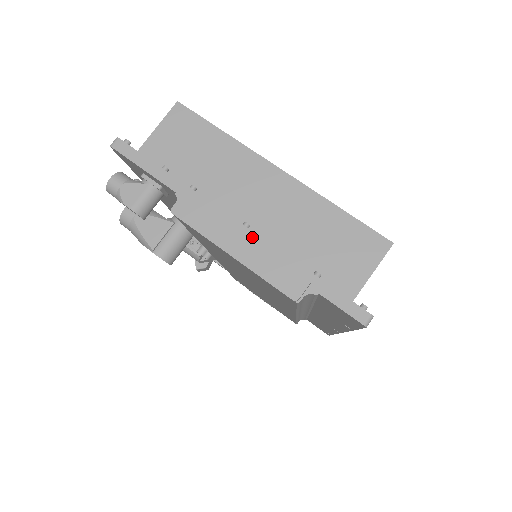
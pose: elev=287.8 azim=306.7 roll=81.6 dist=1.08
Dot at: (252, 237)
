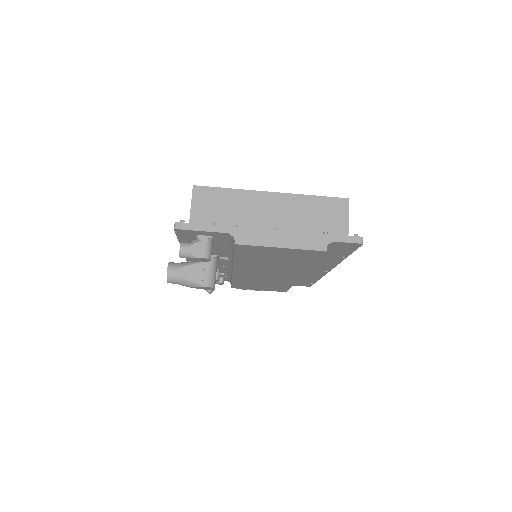
Dot at: (285, 233)
